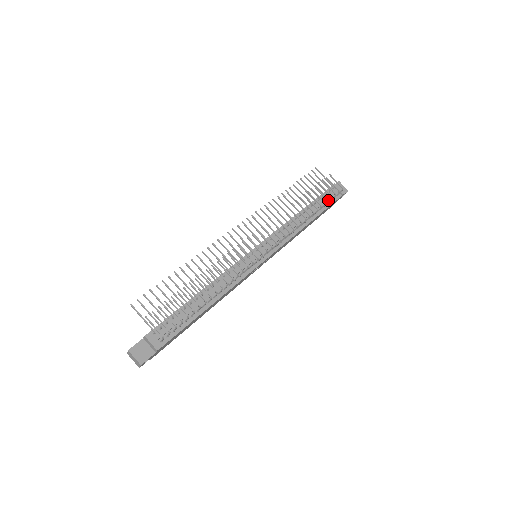
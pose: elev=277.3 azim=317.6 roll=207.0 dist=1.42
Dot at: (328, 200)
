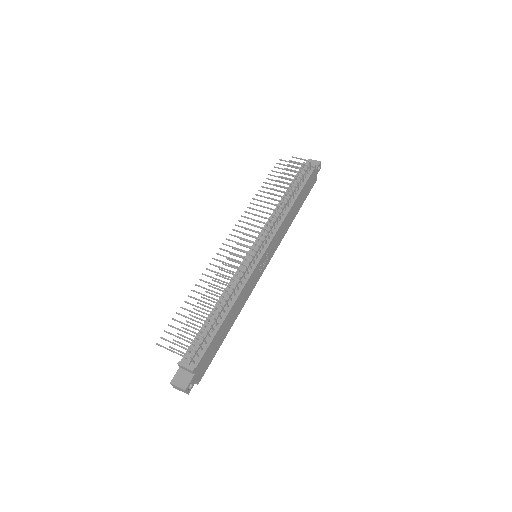
Dot at: (299, 177)
